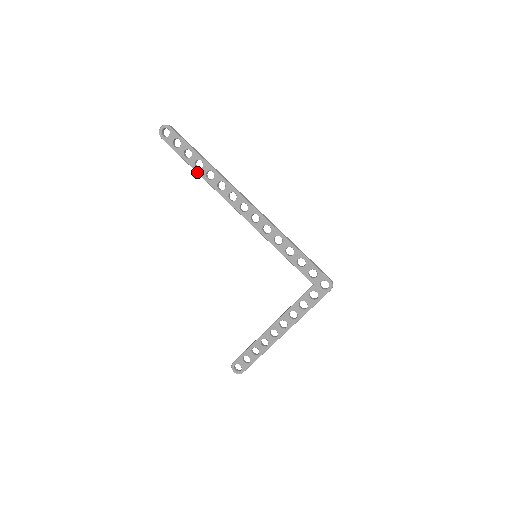
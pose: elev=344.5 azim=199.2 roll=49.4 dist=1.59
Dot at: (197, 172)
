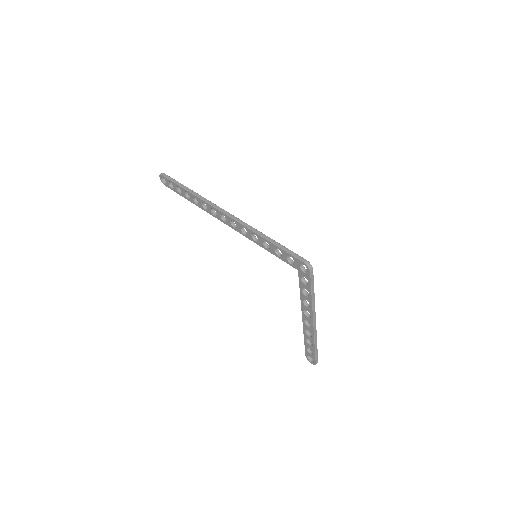
Dot at: occluded
